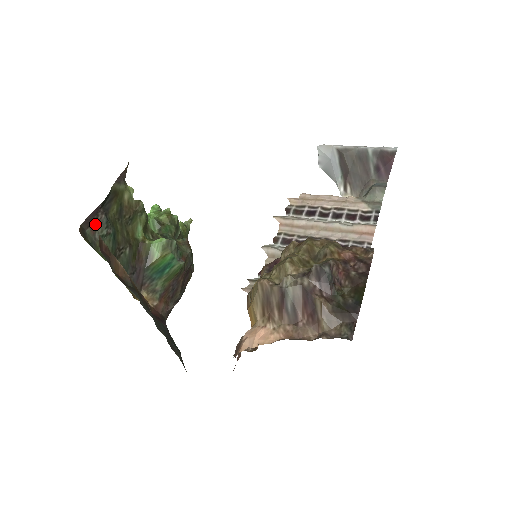
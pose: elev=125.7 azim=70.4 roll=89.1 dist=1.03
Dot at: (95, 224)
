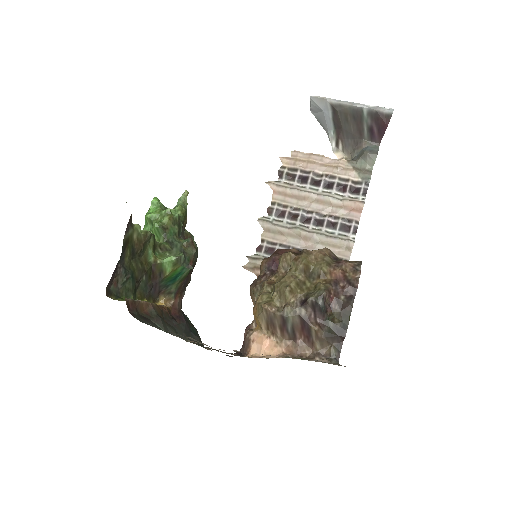
Dot at: (116, 279)
